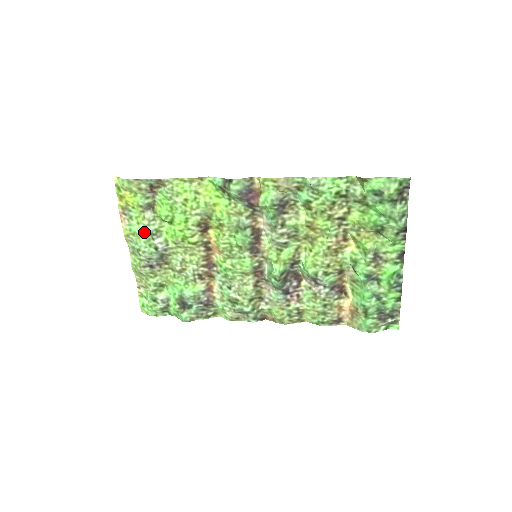
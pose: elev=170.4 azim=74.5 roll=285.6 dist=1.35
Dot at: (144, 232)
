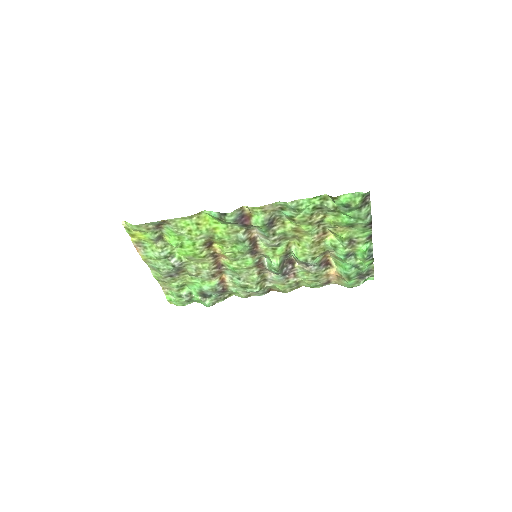
Dot at: (160, 257)
